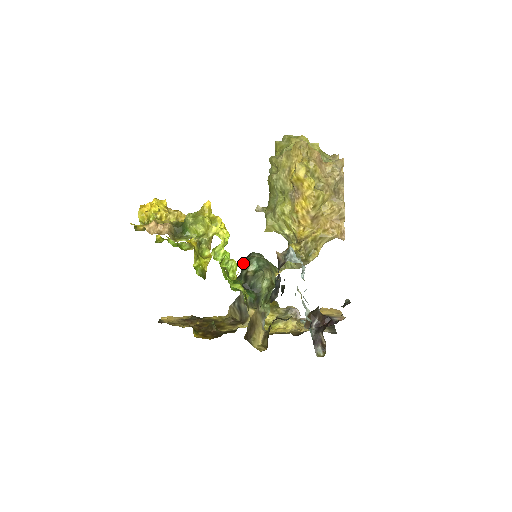
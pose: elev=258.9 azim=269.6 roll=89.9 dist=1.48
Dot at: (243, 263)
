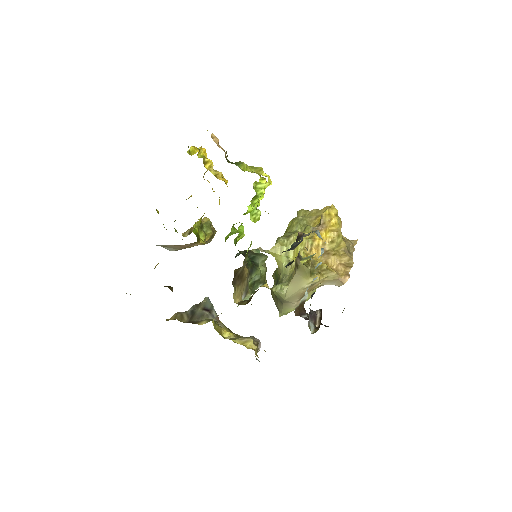
Dot at: occluded
